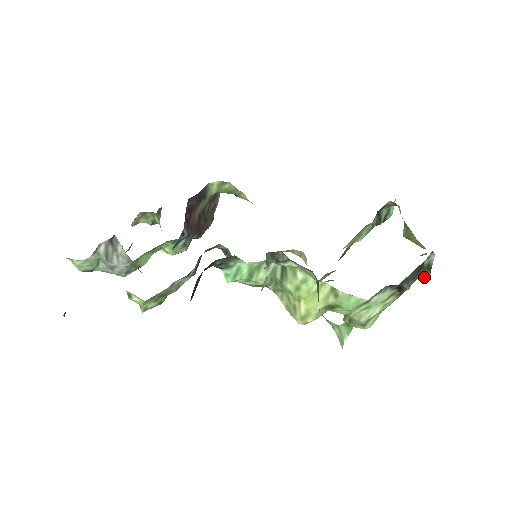
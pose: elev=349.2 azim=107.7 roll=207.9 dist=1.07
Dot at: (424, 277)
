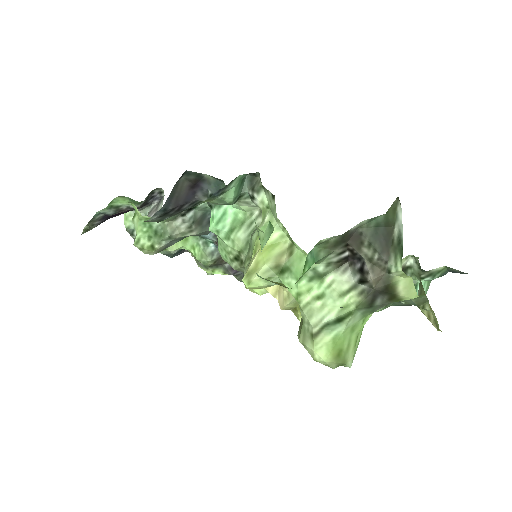
Dot at: (396, 270)
